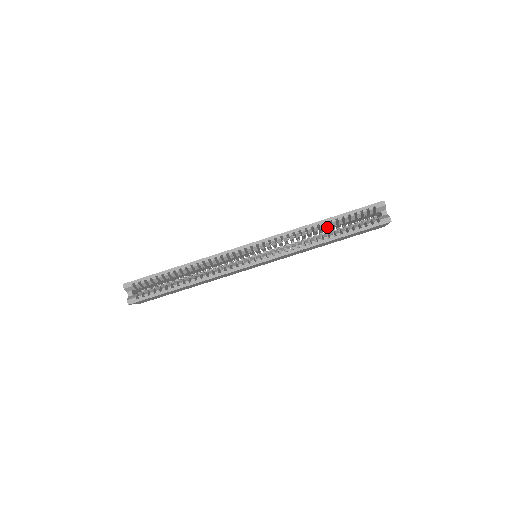
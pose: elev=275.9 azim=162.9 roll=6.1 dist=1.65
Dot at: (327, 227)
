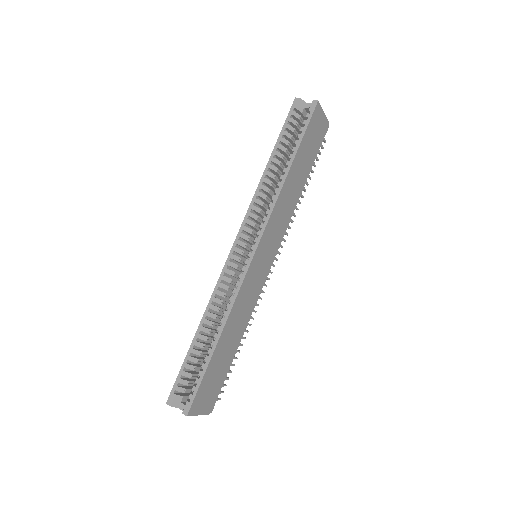
Dot at: (278, 164)
